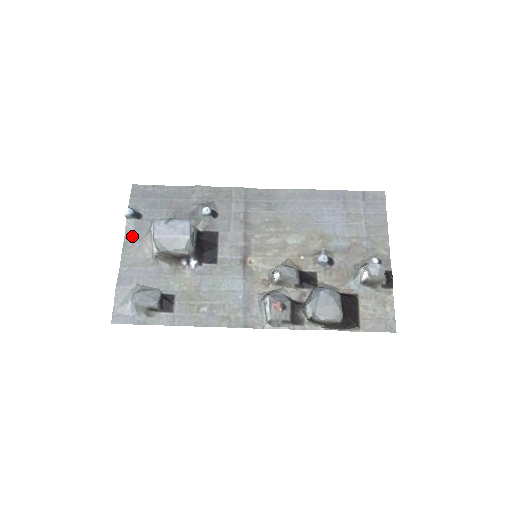
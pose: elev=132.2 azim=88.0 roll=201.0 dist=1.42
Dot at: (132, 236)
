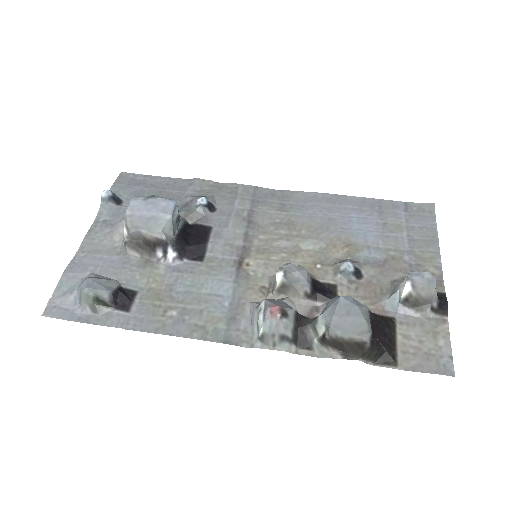
Dot at: (103, 221)
